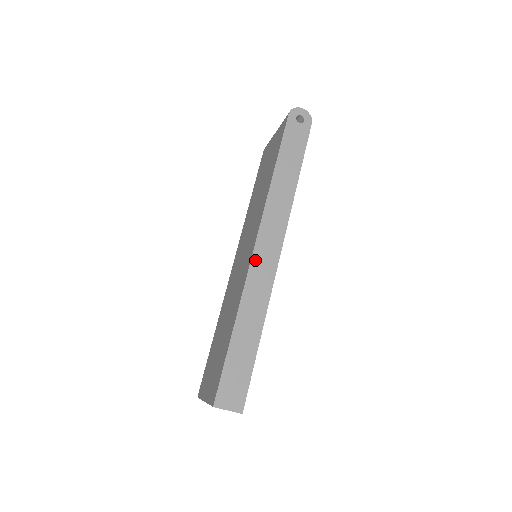
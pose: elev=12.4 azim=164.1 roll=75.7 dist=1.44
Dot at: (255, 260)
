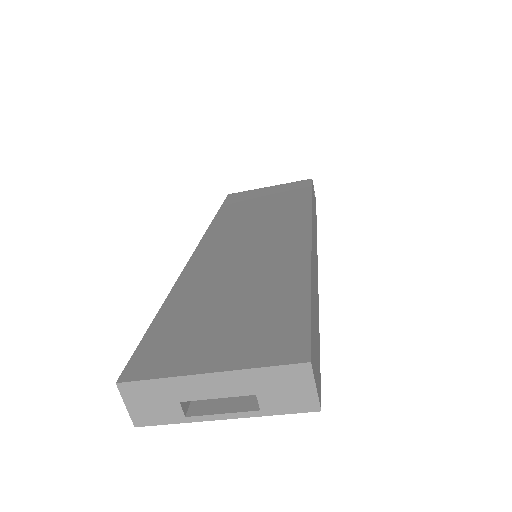
Dot at: (312, 244)
